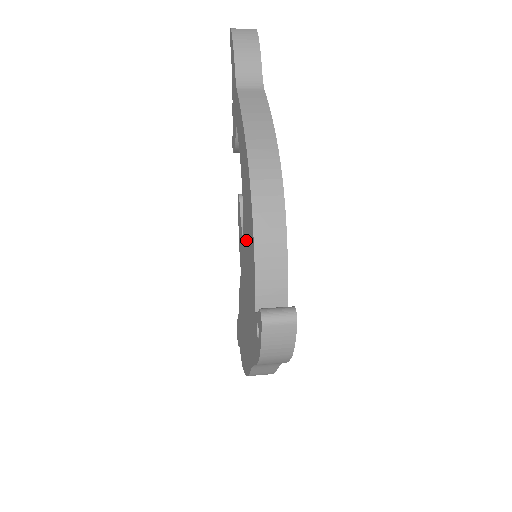
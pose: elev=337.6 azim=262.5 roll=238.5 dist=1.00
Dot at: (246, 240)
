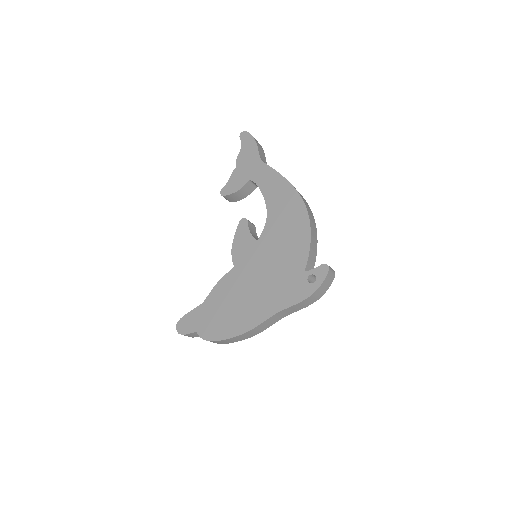
Dot at: (277, 239)
